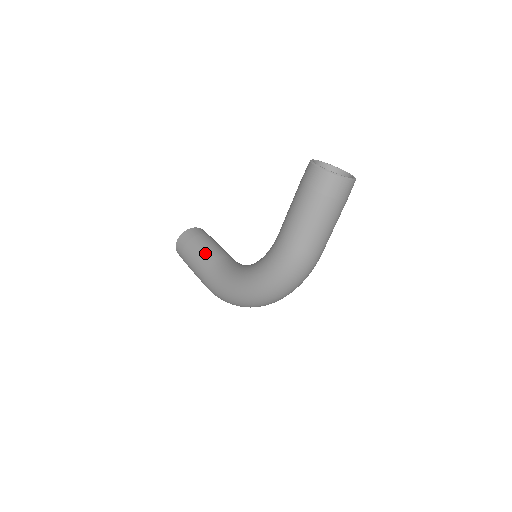
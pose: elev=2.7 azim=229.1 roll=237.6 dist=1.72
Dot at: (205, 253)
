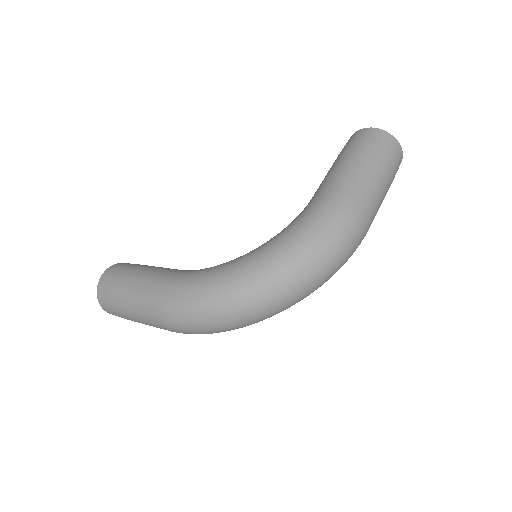
Dot at: (162, 267)
